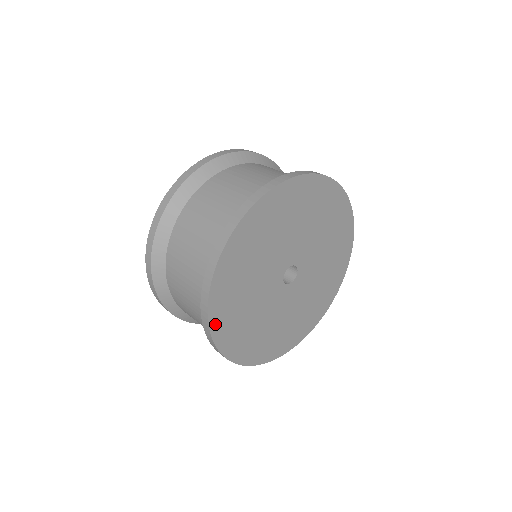
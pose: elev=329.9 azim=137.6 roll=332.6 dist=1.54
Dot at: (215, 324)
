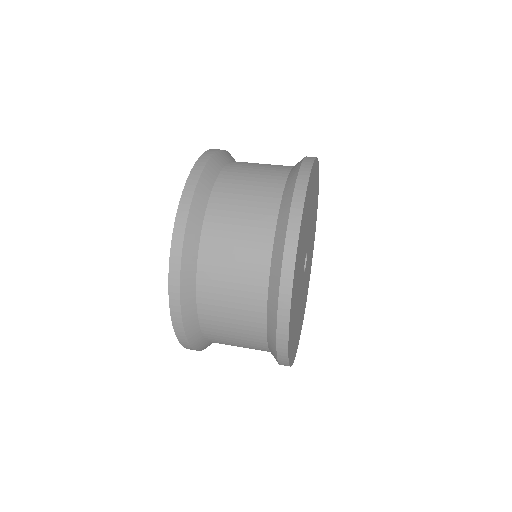
Dot at: (289, 345)
